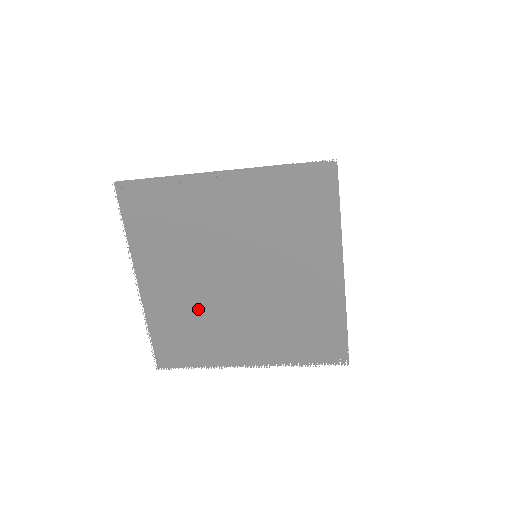
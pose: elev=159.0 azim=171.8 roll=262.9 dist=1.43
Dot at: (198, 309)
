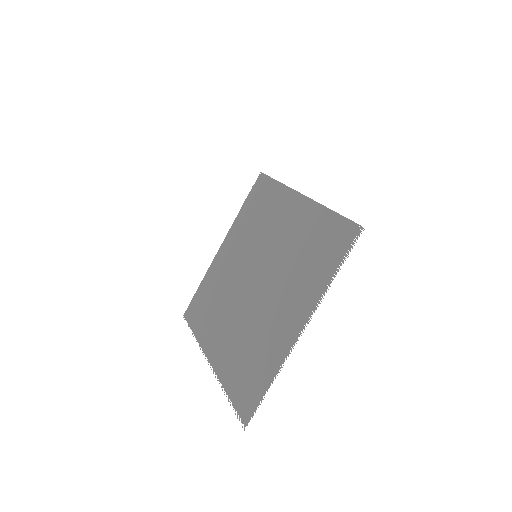
Dot at: (246, 333)
